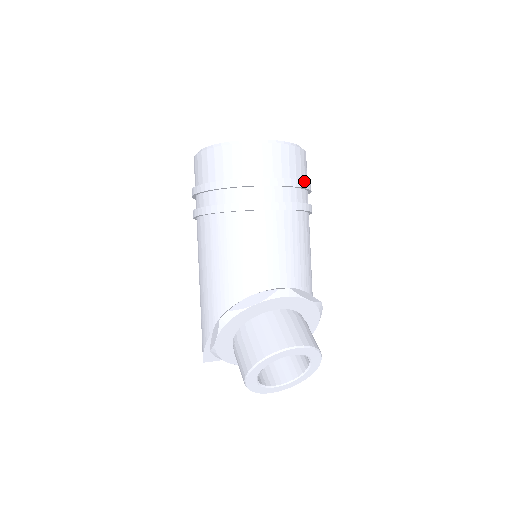
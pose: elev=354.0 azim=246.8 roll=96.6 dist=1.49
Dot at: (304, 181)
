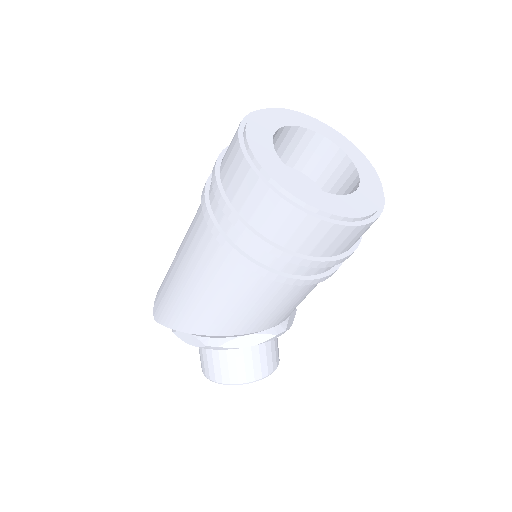
Dot at: (361, 237)
